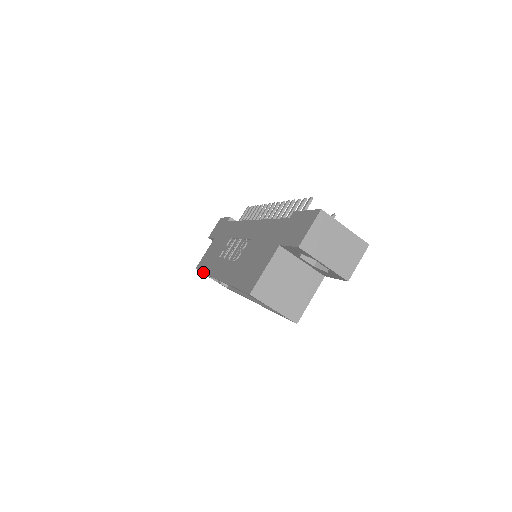
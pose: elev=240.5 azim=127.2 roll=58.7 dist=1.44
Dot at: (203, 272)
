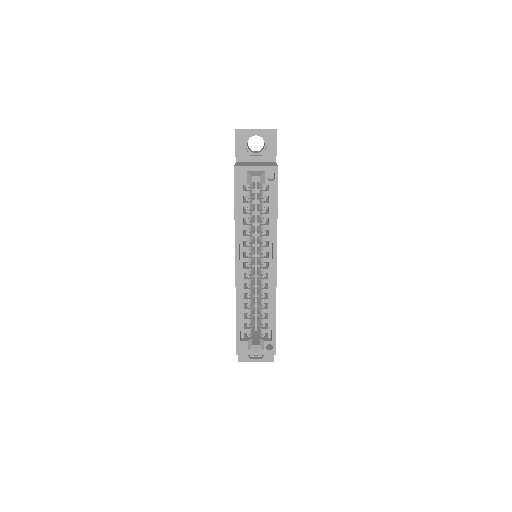
Dot at: occluded
